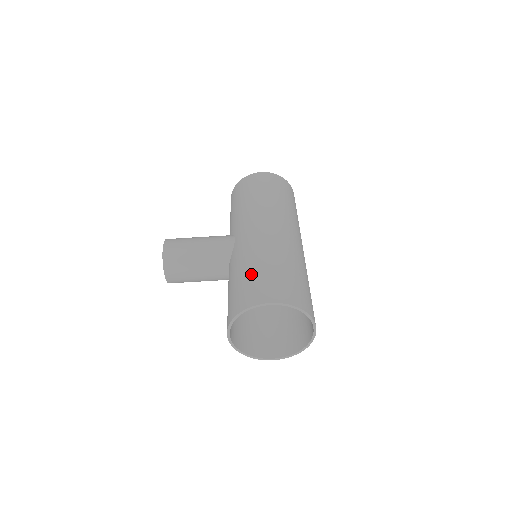
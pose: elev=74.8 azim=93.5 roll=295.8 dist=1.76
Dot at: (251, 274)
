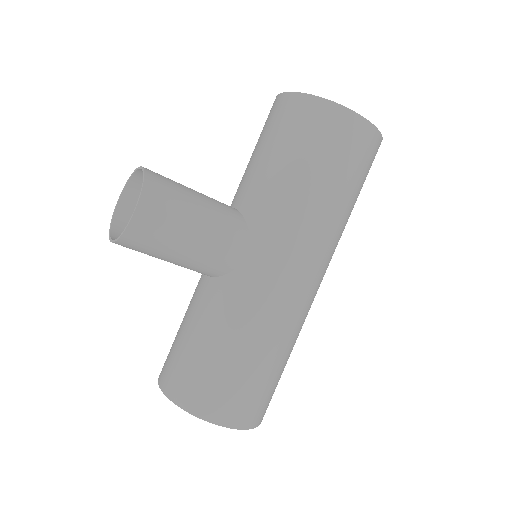
Dot at: (236, 367)
